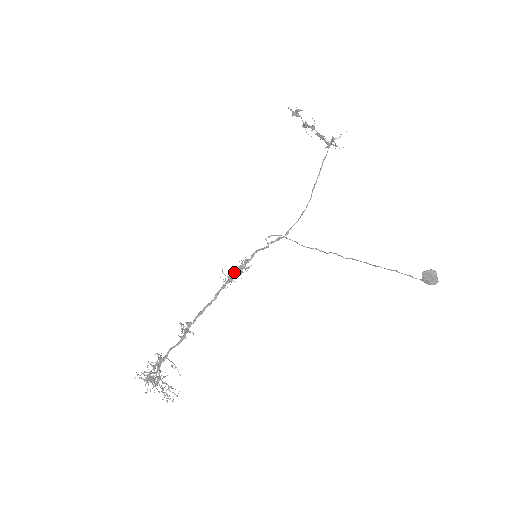
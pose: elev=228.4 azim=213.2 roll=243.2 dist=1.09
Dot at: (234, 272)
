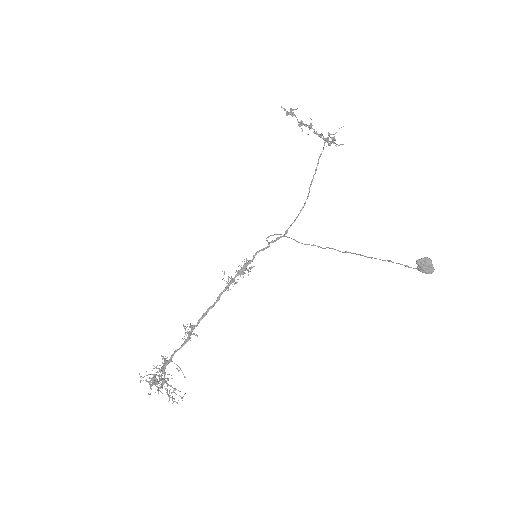
Dot at: occluded
